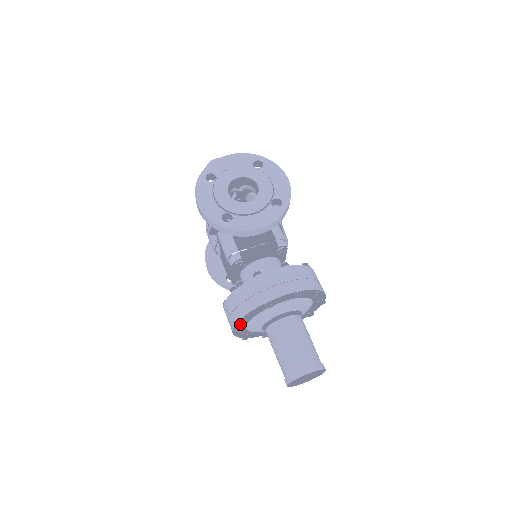
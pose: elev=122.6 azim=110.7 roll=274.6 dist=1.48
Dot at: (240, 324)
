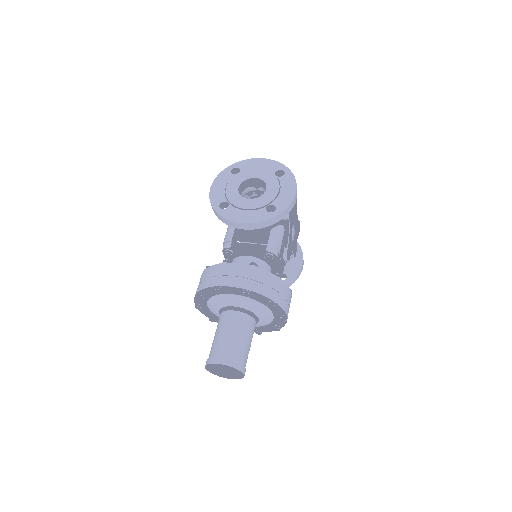
Dot at: (200, 300)
